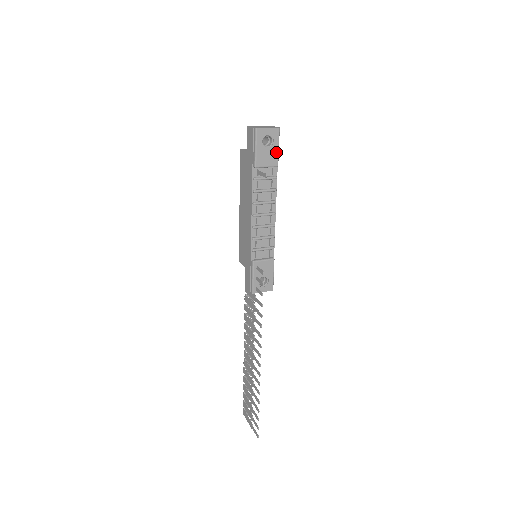
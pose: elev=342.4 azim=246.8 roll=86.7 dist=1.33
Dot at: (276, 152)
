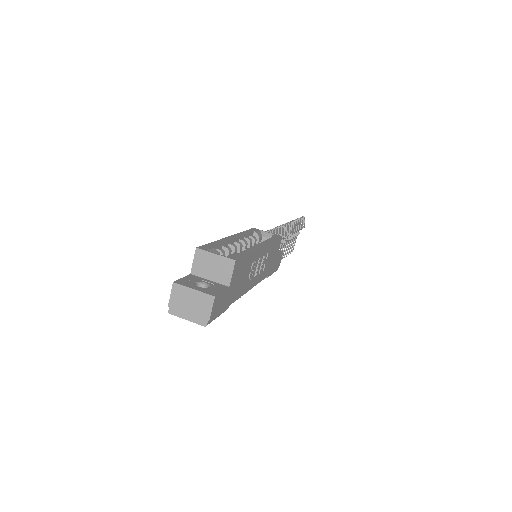
Dot at: occluded
